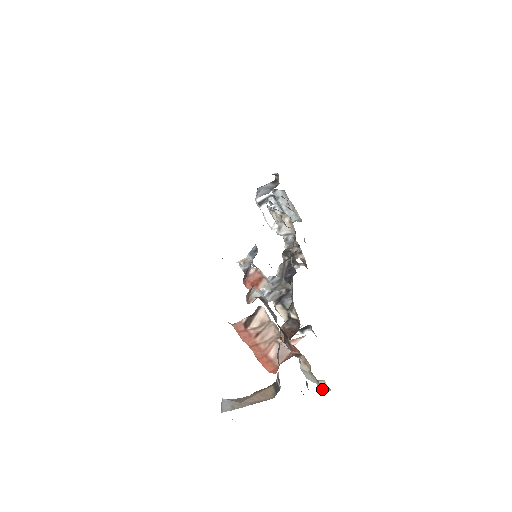
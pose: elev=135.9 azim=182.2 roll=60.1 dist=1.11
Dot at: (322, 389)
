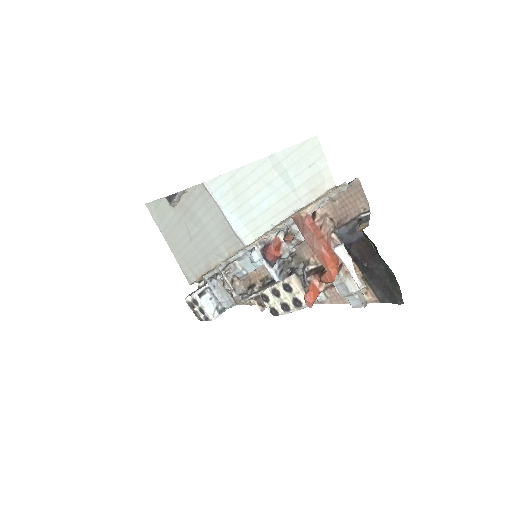
Dot at: (363, 303)
